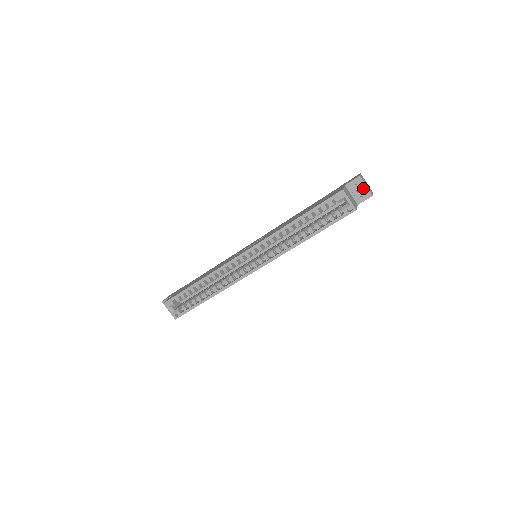
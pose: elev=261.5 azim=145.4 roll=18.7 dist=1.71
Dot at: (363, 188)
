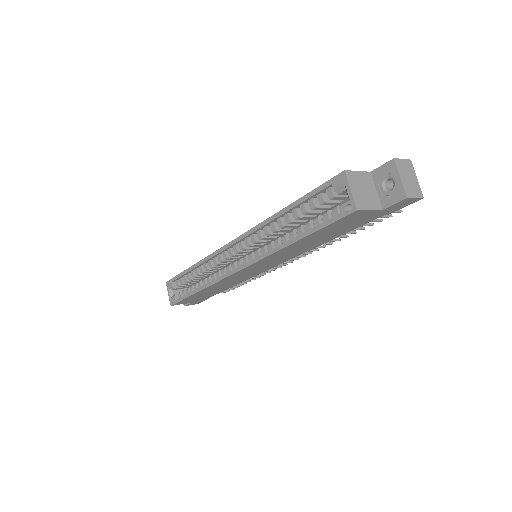
Dot at: (395, 181)
